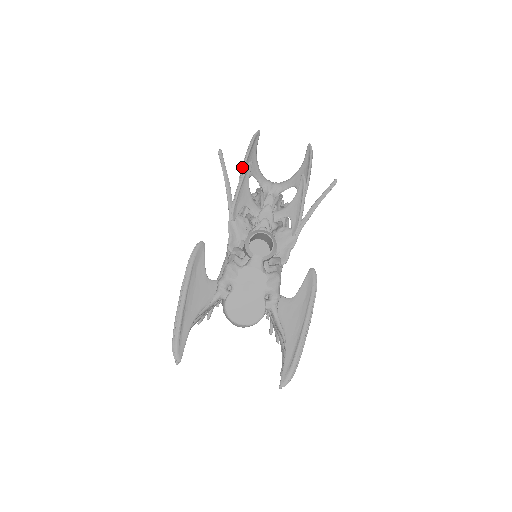
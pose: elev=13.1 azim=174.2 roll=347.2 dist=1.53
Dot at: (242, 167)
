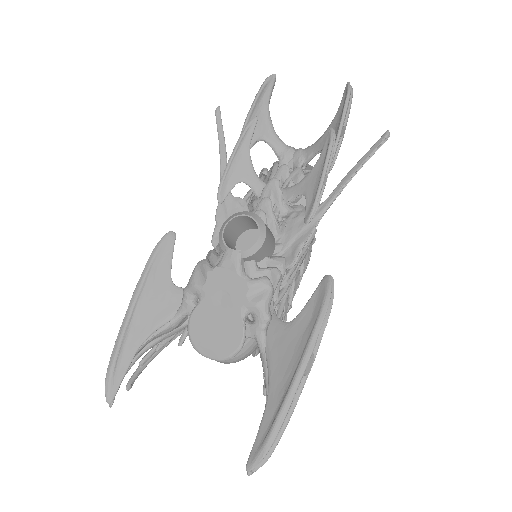
Dot at: (244, 127)
